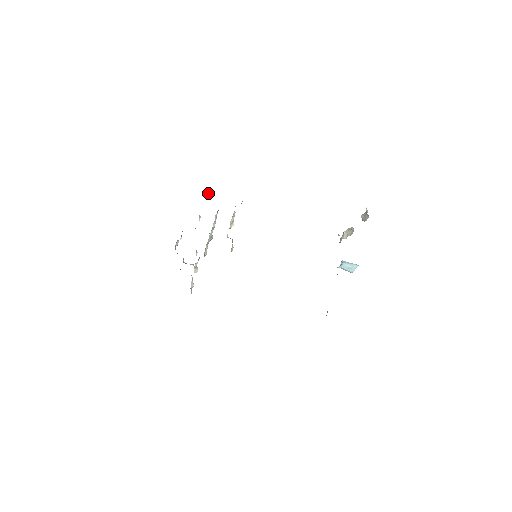
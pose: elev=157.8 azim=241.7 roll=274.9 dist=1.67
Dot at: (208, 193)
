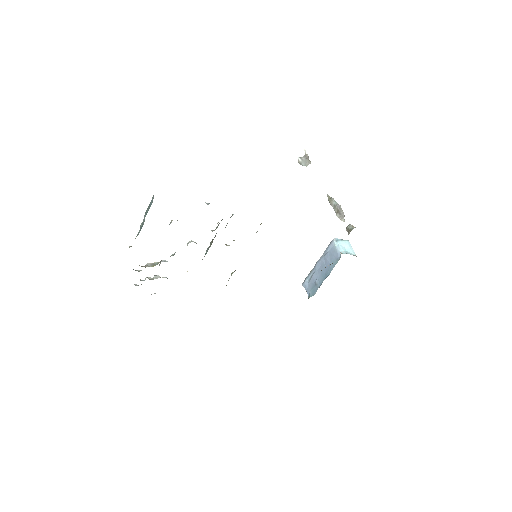
Dot at: occluded
